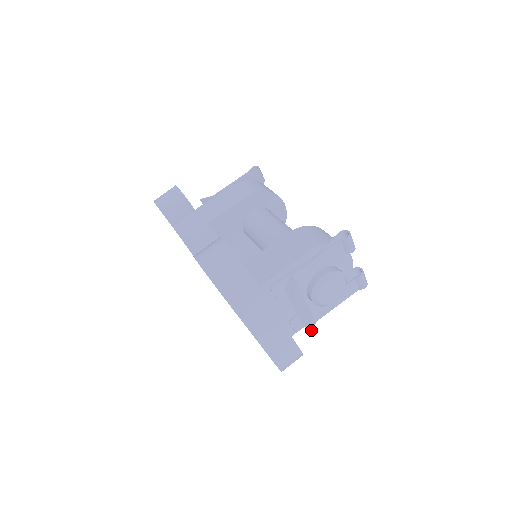
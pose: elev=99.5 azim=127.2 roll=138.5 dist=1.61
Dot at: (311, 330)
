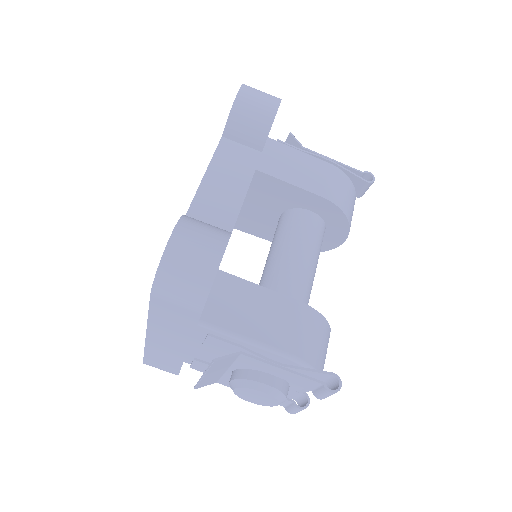
Dot at: (202, 386)
